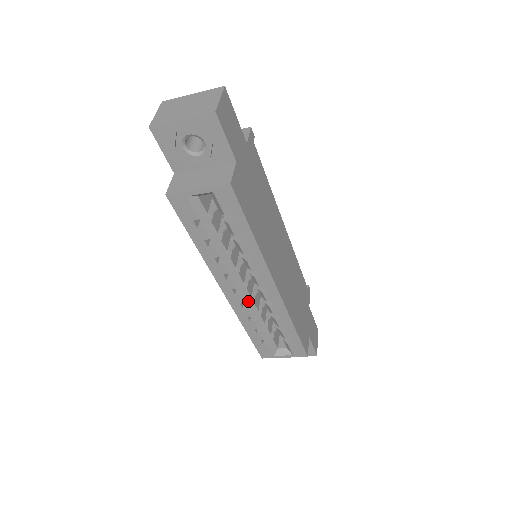
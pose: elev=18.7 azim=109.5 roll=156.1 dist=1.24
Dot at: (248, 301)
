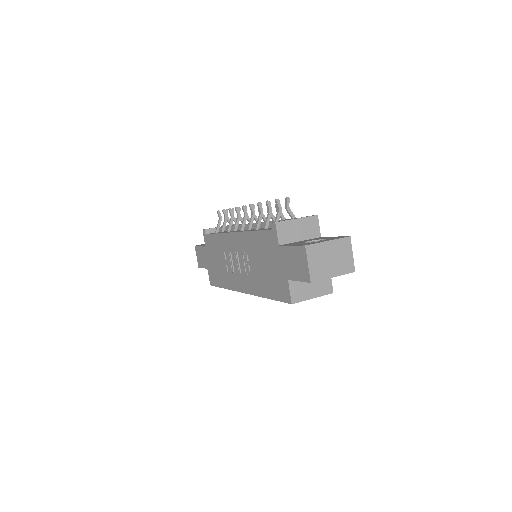
Dot at: occluded
